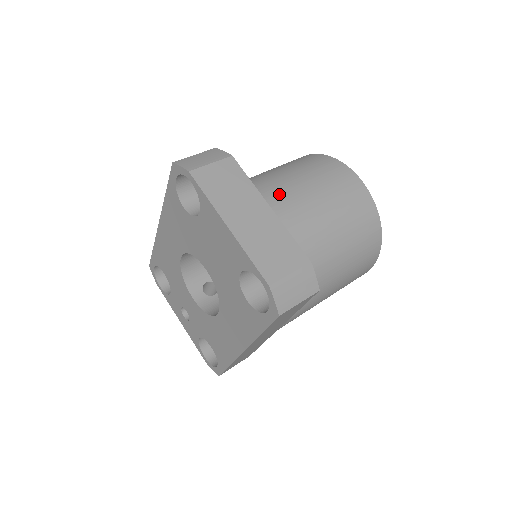
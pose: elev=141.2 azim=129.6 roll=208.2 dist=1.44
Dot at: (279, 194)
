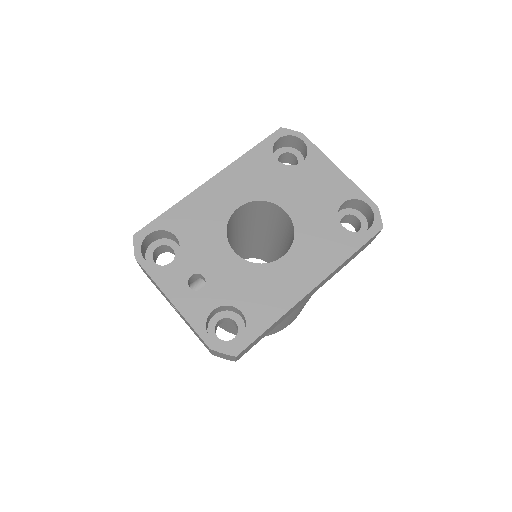
Dot at: occluded
